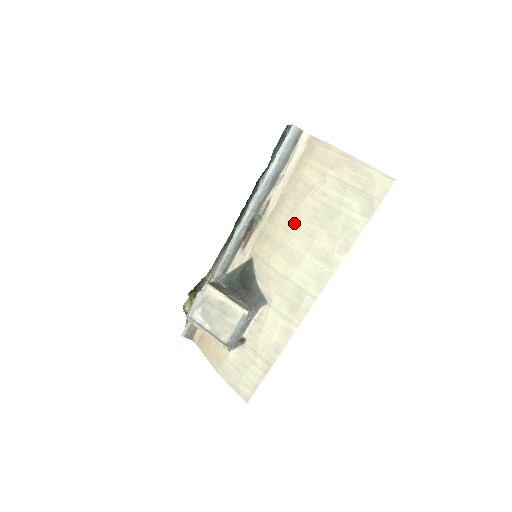
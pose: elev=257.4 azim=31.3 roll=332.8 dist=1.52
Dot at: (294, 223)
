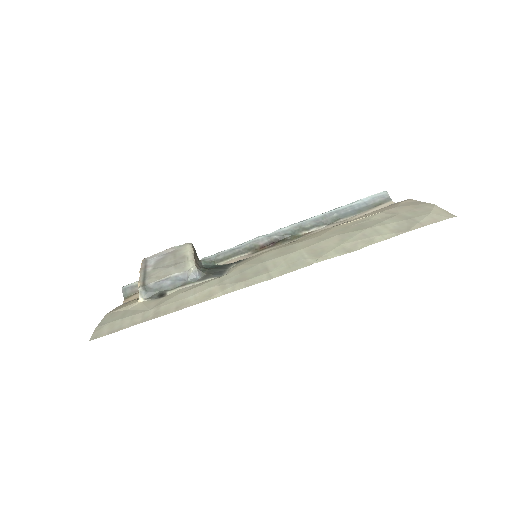
Dot at: (317, 235)
